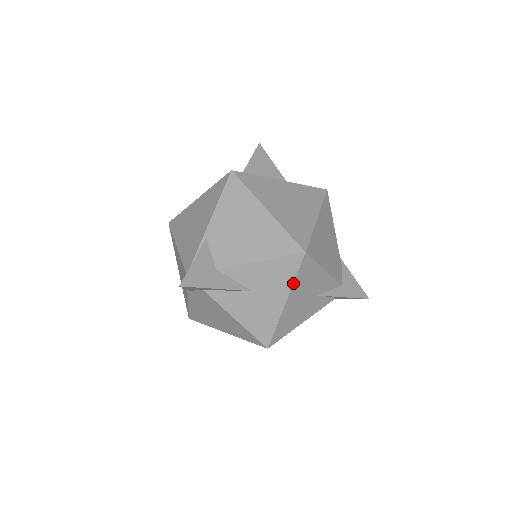
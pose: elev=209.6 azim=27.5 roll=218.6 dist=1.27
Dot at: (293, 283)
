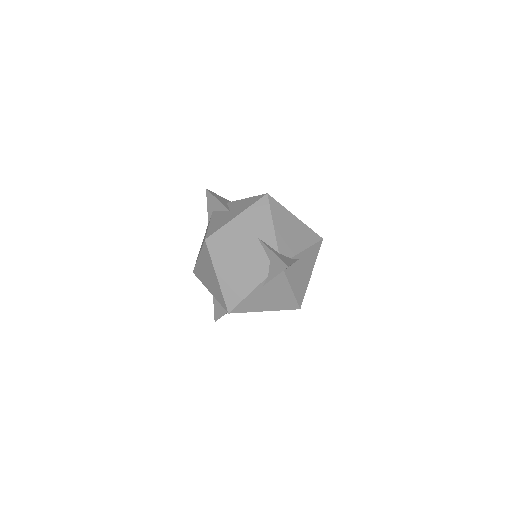
Dot at: (249, 207)
